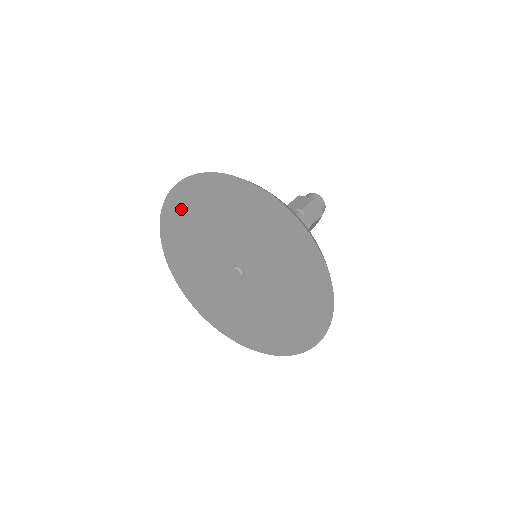
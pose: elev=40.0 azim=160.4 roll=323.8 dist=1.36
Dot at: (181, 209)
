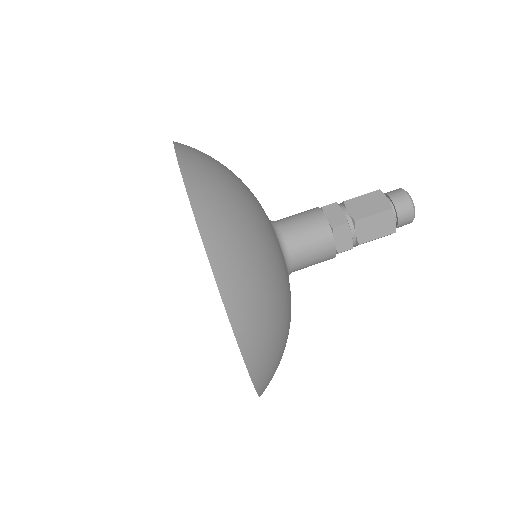
Dot at: occluded
